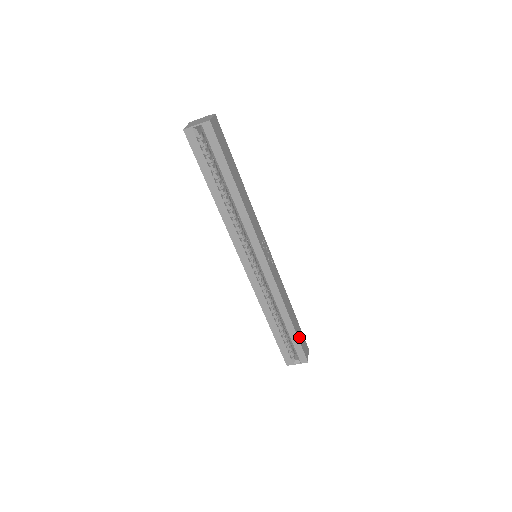
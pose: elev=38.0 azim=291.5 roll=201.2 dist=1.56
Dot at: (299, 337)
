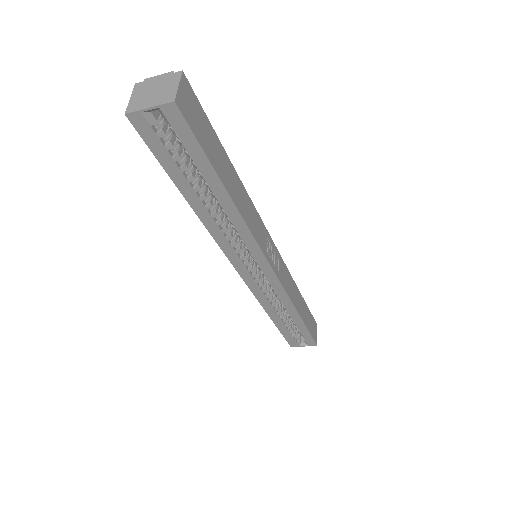
Dot at: (308, 326)
